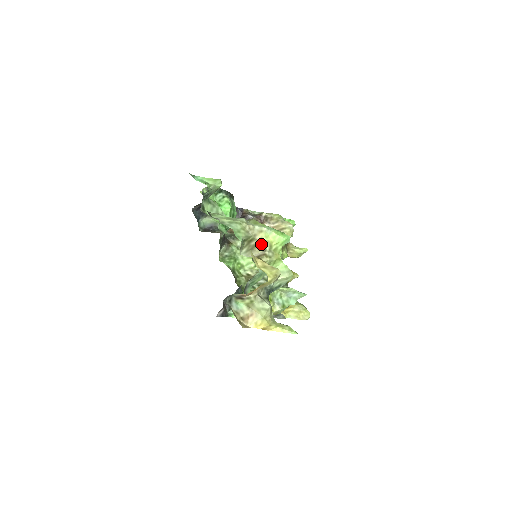
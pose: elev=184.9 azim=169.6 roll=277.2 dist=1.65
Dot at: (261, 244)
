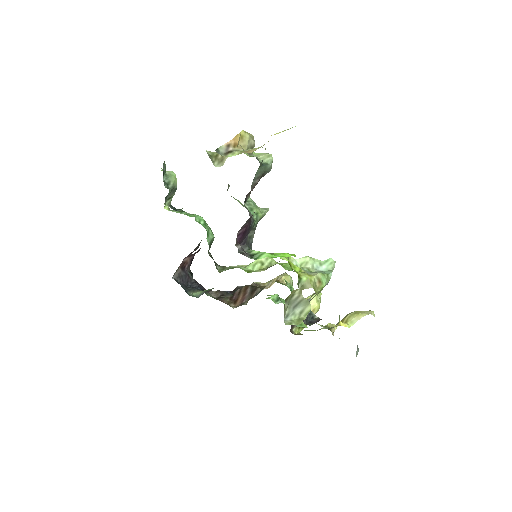
Dot at: occluded
